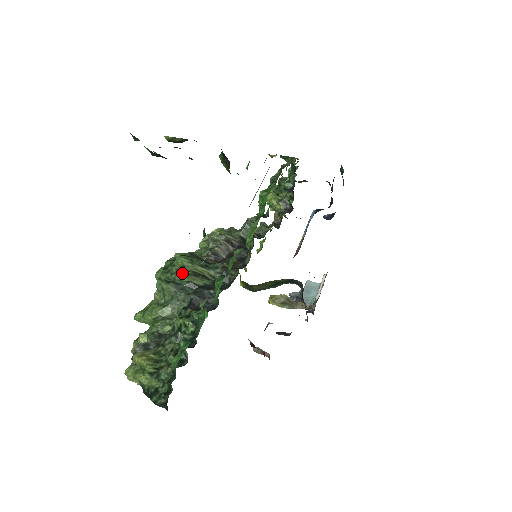
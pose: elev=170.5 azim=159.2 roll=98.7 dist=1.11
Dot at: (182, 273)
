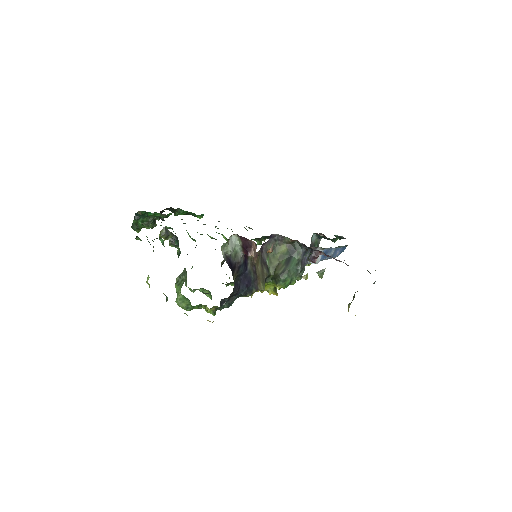
Dot at: (192, 267)
